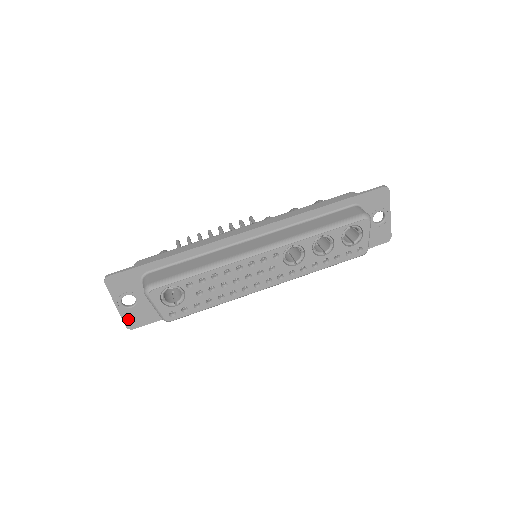
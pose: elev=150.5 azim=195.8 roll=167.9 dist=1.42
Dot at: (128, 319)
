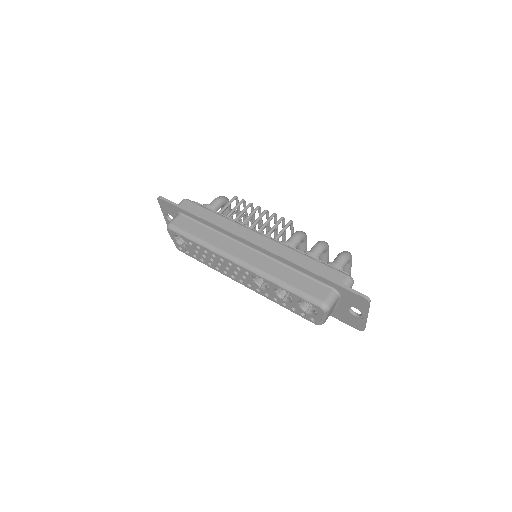
Dot at: occluded
